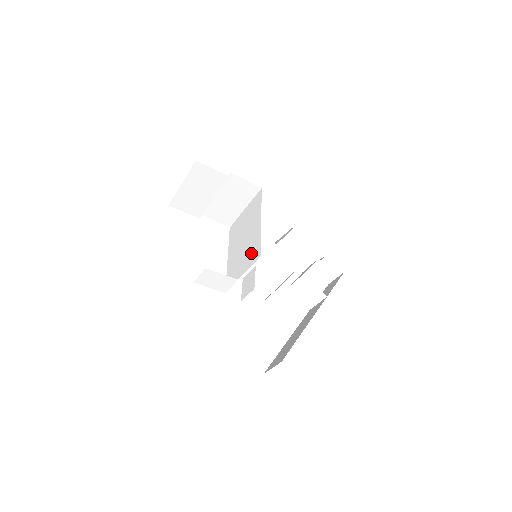
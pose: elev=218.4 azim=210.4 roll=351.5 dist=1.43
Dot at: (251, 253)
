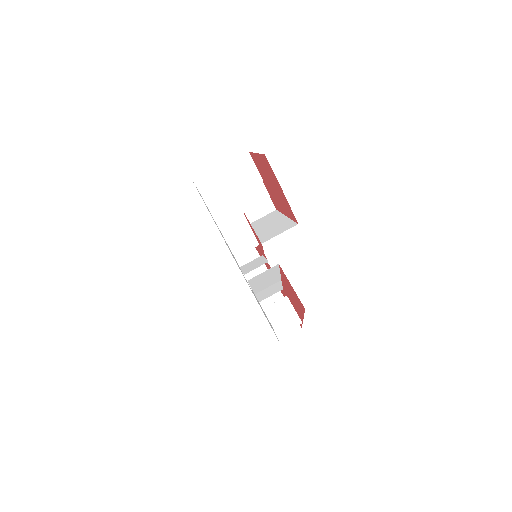
Dot at: (278, 229)
